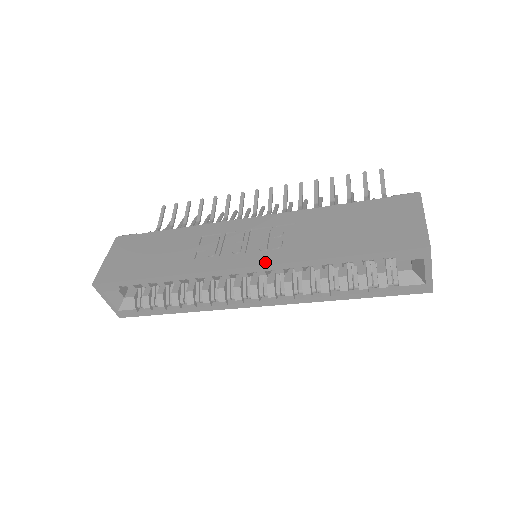
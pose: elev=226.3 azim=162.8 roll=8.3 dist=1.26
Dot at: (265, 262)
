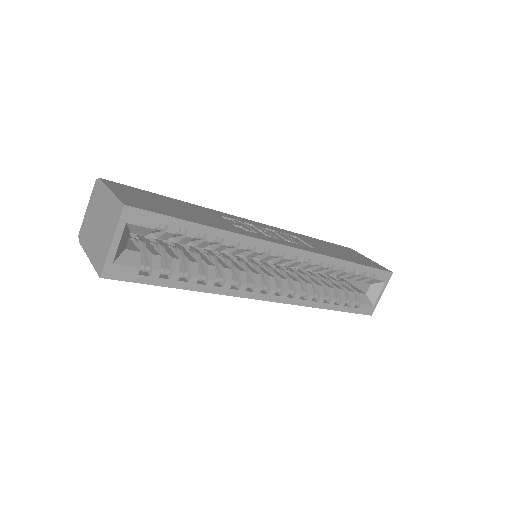
Dot at: (307, 249)
